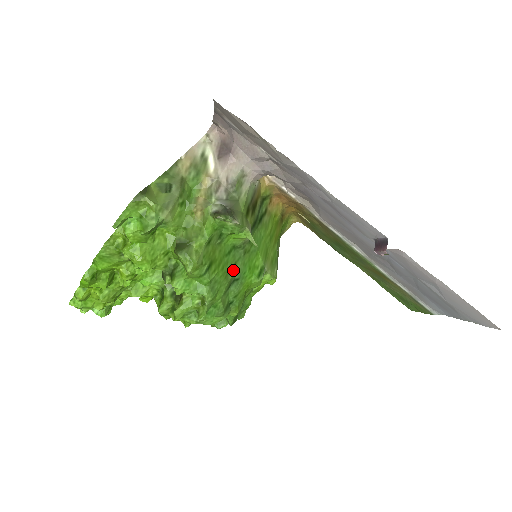
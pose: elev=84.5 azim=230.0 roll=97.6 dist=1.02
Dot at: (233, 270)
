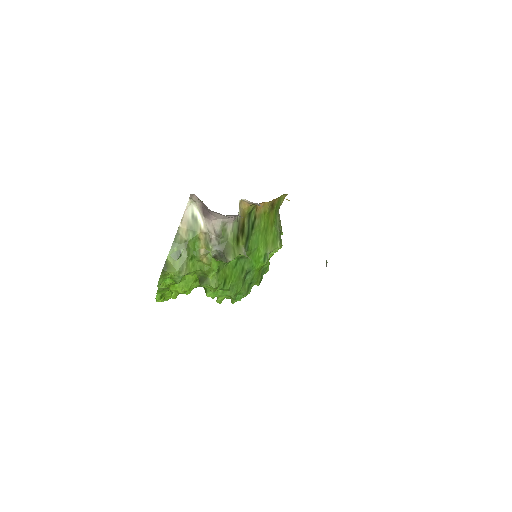
Dot at: (243, 271)
